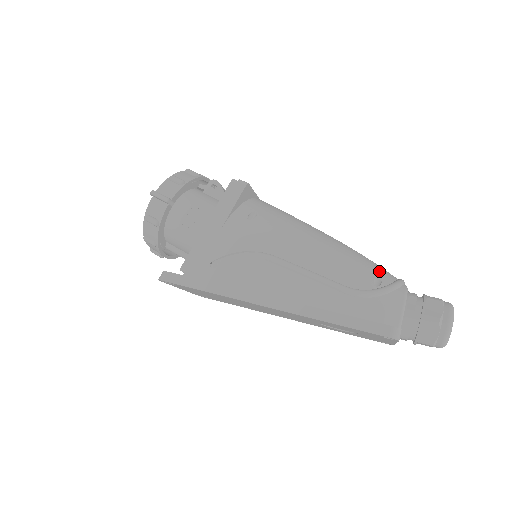
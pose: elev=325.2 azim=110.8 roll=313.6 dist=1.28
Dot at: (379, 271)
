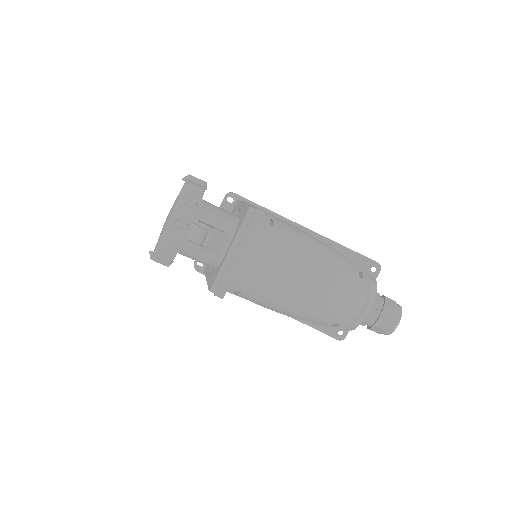
Dot at: (340, 319)
